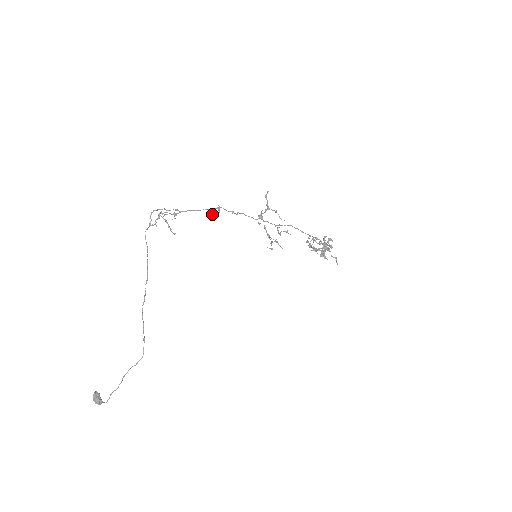
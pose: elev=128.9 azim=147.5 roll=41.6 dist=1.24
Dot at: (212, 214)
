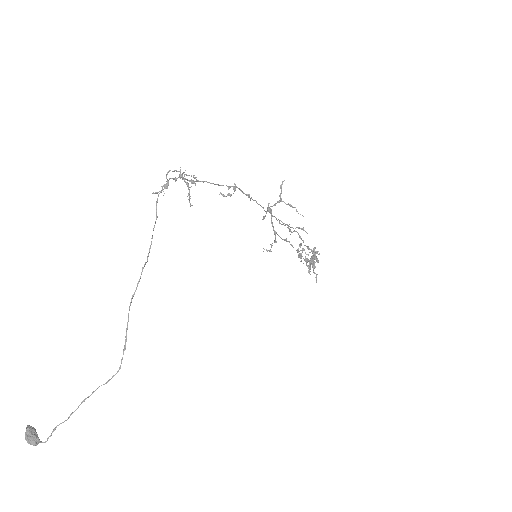
Dot at: (222, 195)
